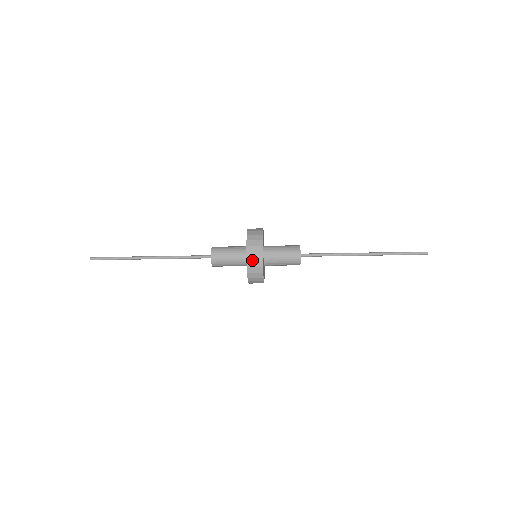
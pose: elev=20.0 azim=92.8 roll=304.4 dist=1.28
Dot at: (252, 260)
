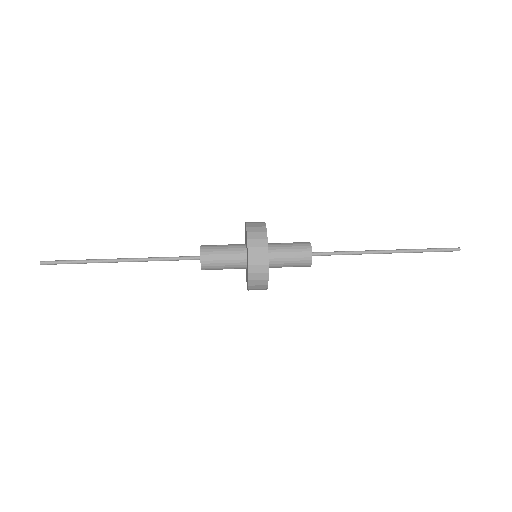
Dot at: (255, 289)
